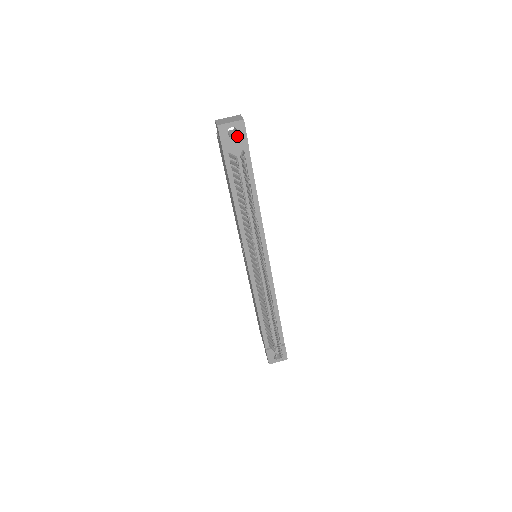
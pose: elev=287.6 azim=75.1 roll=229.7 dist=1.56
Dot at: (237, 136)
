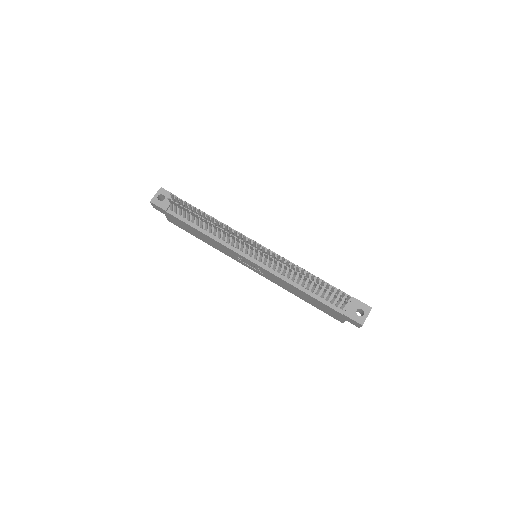
Dot at: (165, 197)
